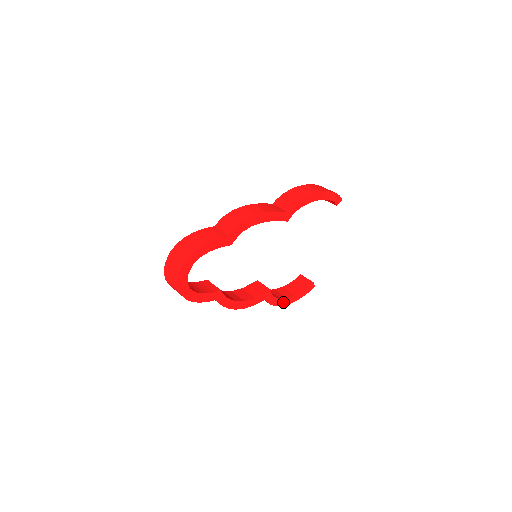
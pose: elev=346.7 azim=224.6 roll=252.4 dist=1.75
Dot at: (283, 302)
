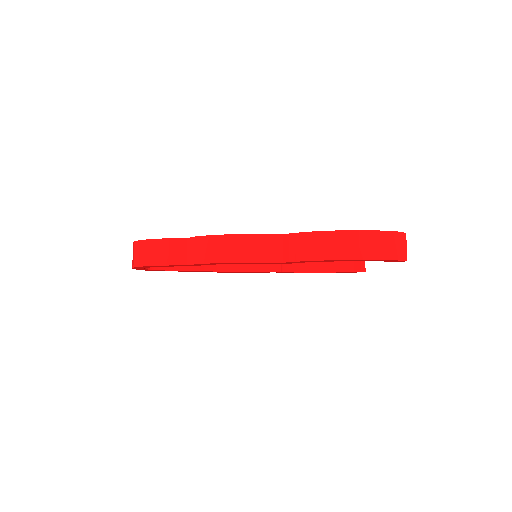
Dot at: (308, 272)
